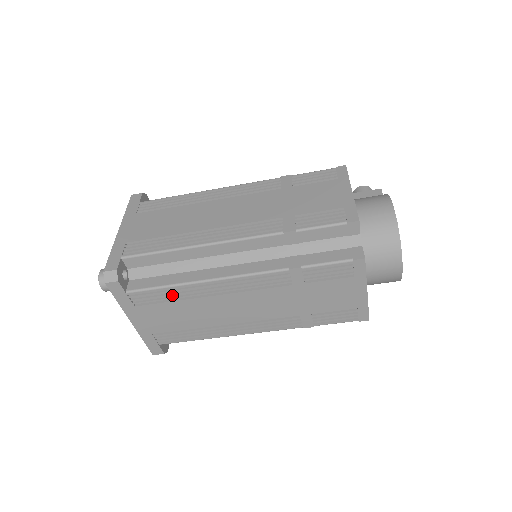
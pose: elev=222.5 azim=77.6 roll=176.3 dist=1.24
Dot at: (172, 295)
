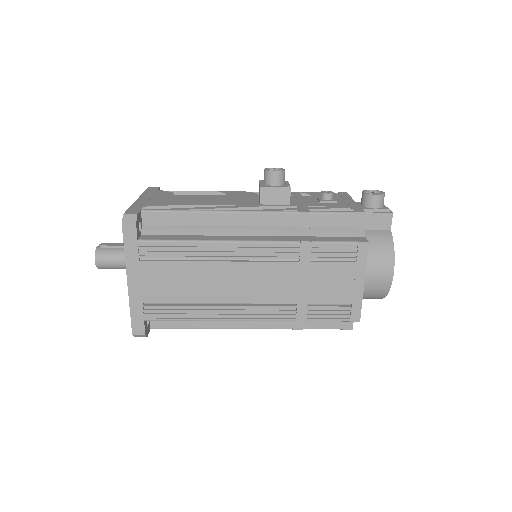
Dot at: occluded
